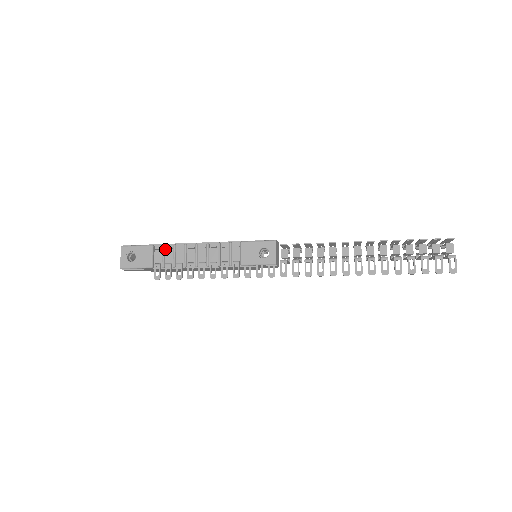
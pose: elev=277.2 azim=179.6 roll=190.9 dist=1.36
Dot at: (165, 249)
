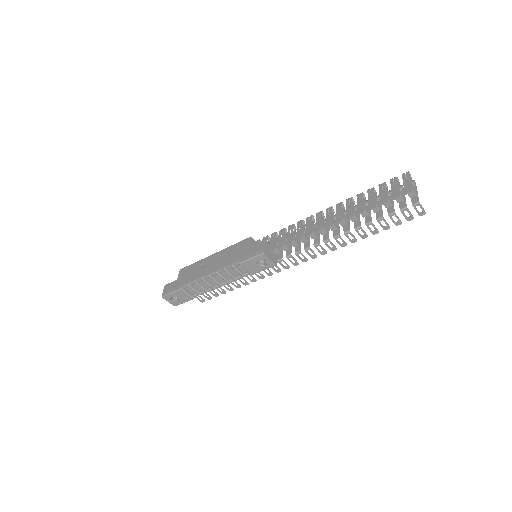
Dot at: (191, 285)
